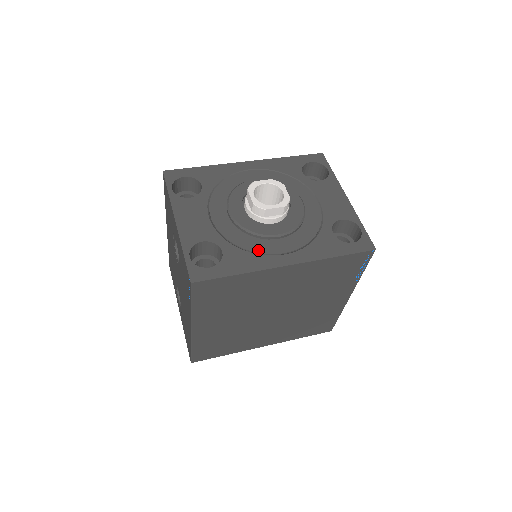
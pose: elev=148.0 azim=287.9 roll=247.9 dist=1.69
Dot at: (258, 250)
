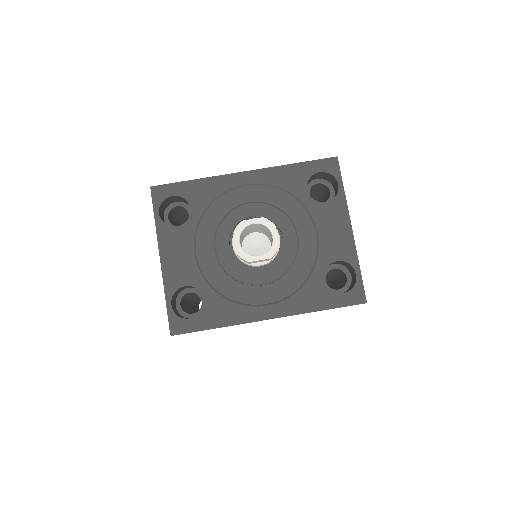
Dot at: (240, 299)
